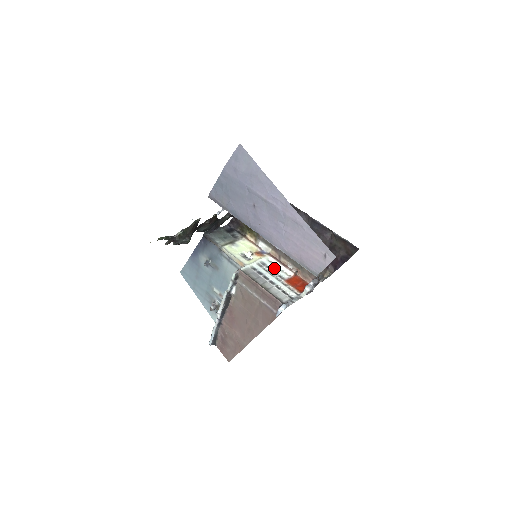
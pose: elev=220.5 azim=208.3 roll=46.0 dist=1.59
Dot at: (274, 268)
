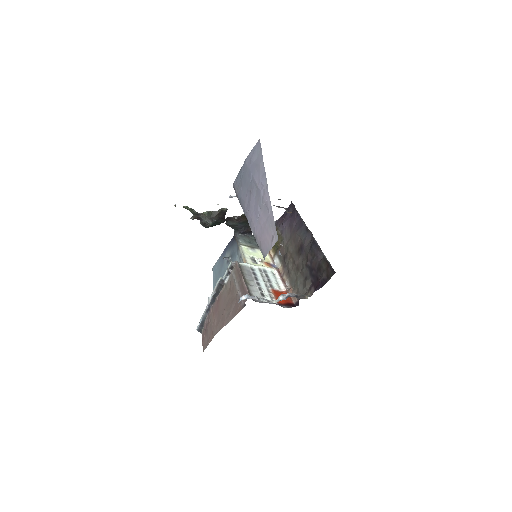
Dot at: (271, 278)
